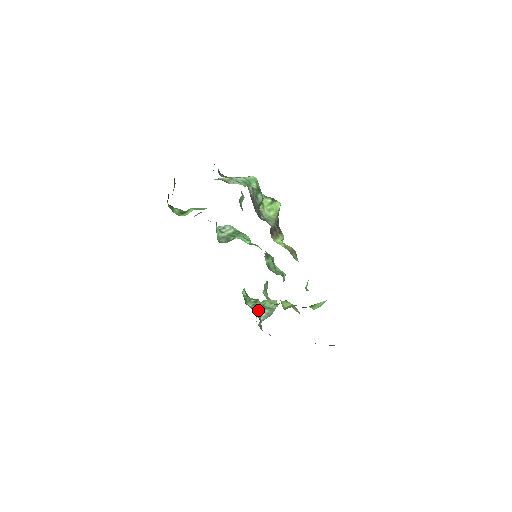
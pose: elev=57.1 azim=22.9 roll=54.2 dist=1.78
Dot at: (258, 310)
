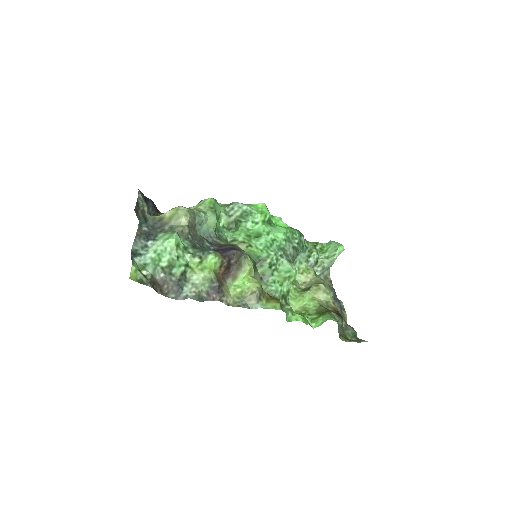
Dot at: (311, 266)
